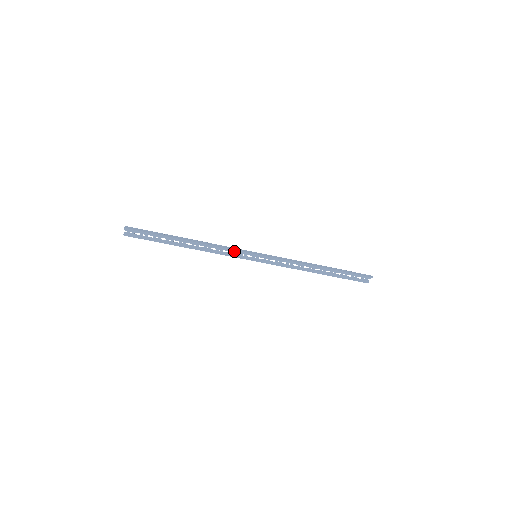
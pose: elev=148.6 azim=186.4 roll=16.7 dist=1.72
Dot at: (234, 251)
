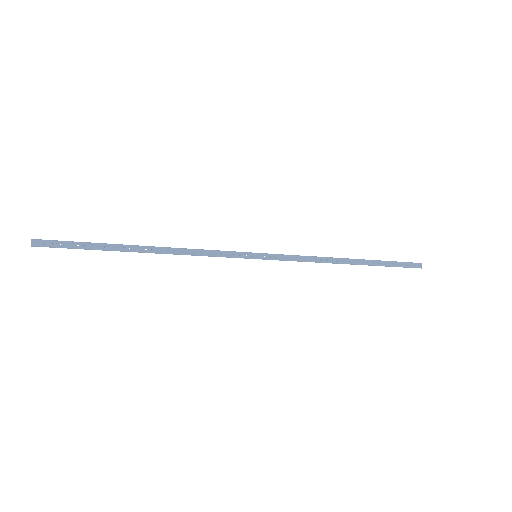
Dot at: (222, 253)
